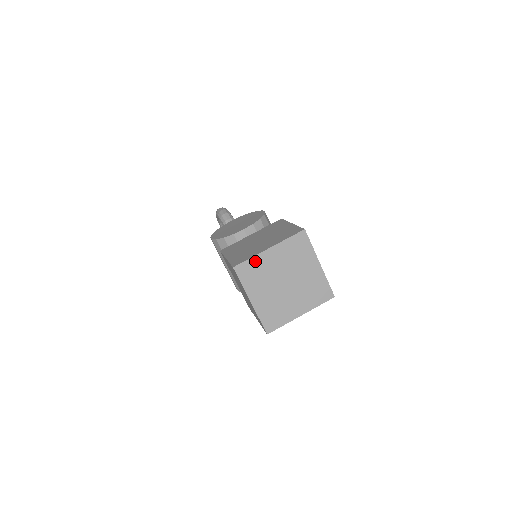
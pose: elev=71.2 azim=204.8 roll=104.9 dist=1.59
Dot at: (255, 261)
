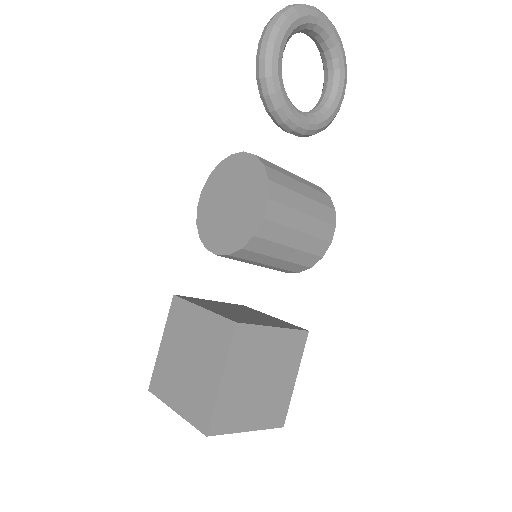
Dot at: occluded
